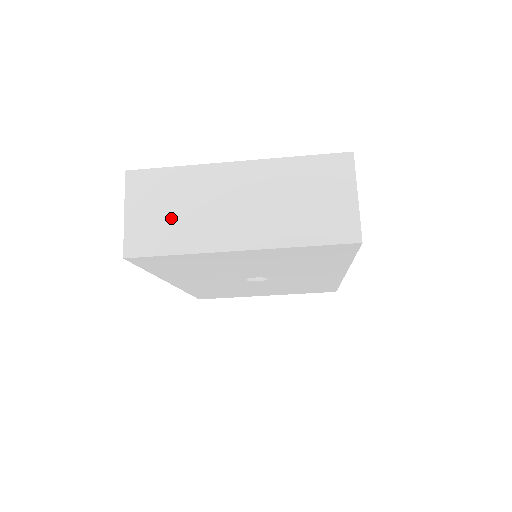
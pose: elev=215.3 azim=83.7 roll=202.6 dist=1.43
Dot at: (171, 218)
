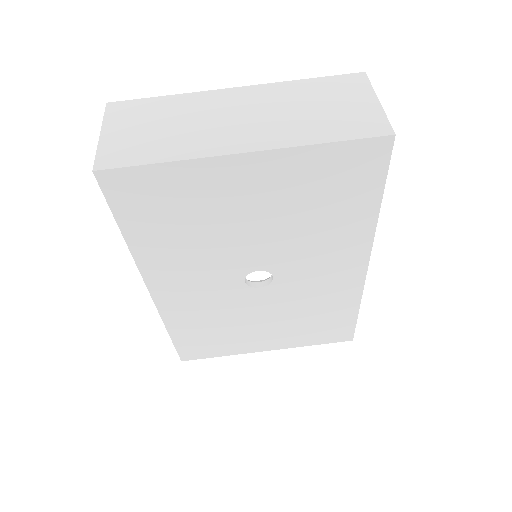
Dot at: (158, 133)
